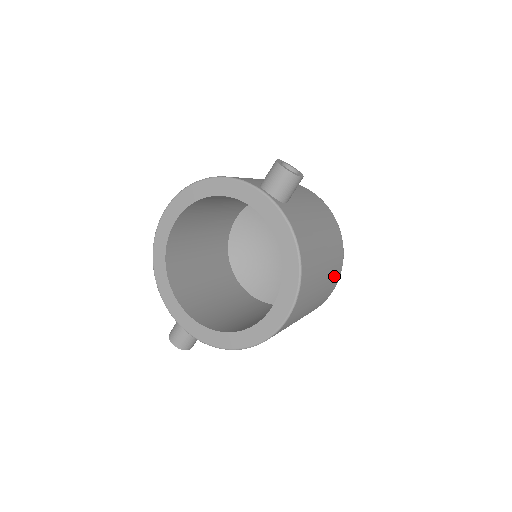
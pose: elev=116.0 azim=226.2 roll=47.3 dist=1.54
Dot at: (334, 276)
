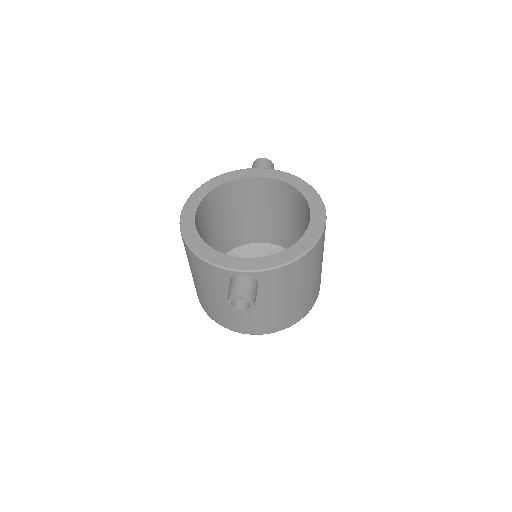
Dot at: occluded
